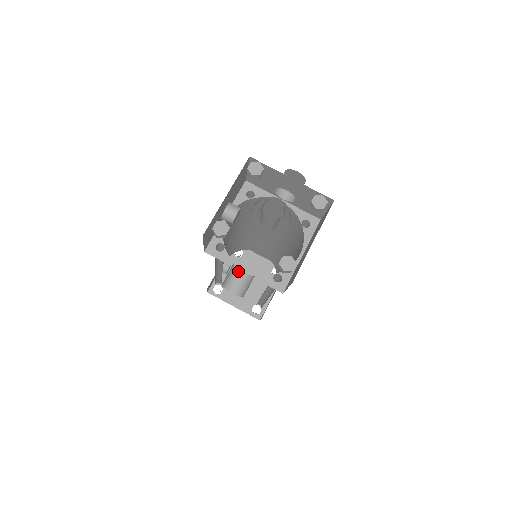
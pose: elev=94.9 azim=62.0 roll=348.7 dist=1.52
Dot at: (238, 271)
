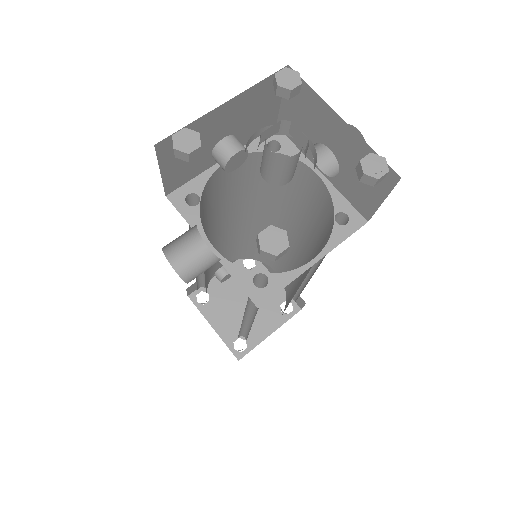
Dot at: (202, 243)
